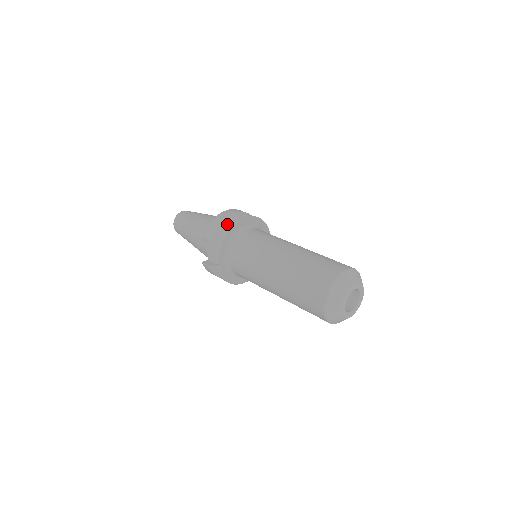
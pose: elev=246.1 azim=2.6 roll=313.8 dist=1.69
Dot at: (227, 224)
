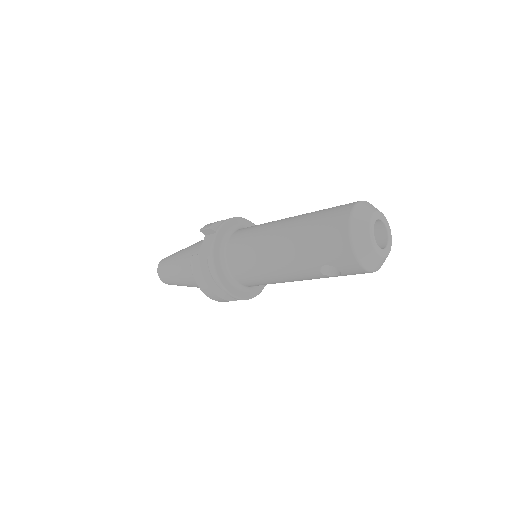
Dot at: occluded
